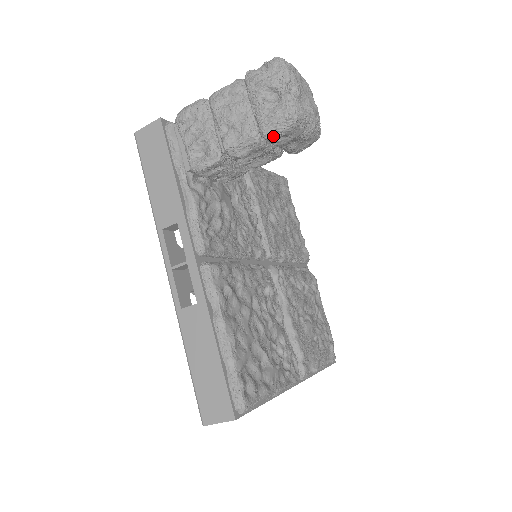
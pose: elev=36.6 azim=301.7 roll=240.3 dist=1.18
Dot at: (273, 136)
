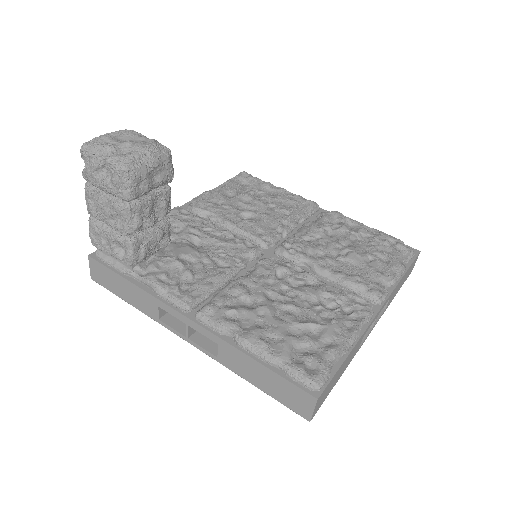
Dot at: (131, 194)
